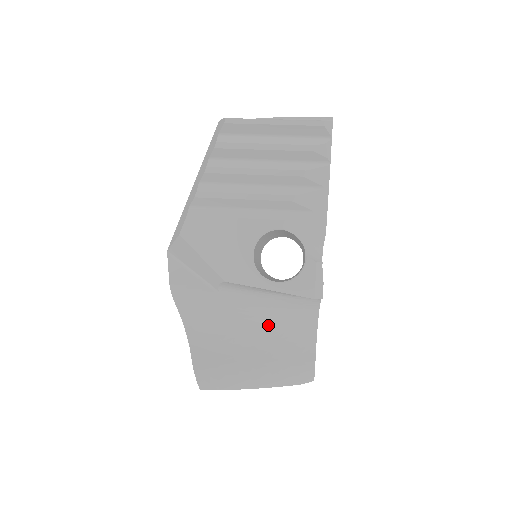
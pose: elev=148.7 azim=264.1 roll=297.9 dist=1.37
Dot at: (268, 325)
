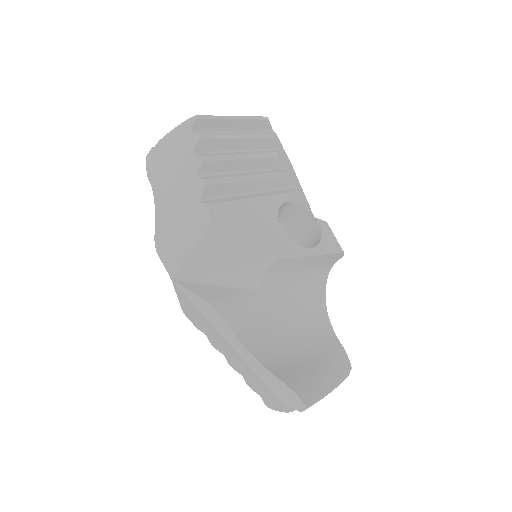
Dot at: (301, 321)
